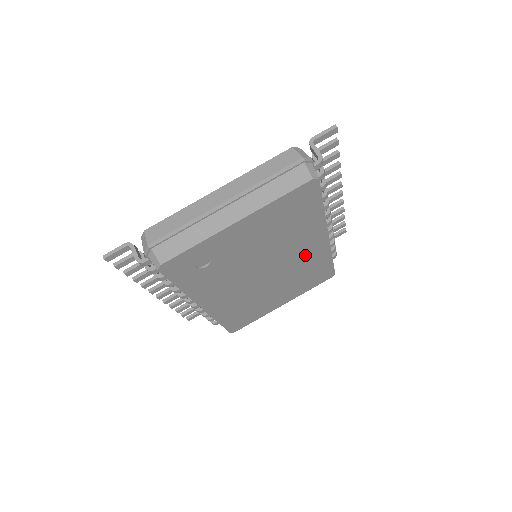
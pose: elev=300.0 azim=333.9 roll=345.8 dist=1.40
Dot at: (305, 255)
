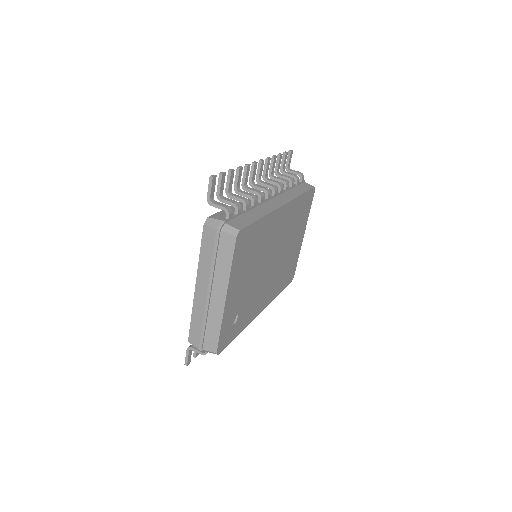
Dot at: (282, 225)
